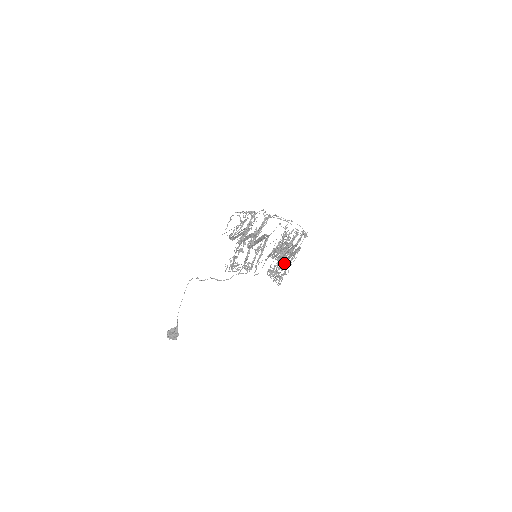
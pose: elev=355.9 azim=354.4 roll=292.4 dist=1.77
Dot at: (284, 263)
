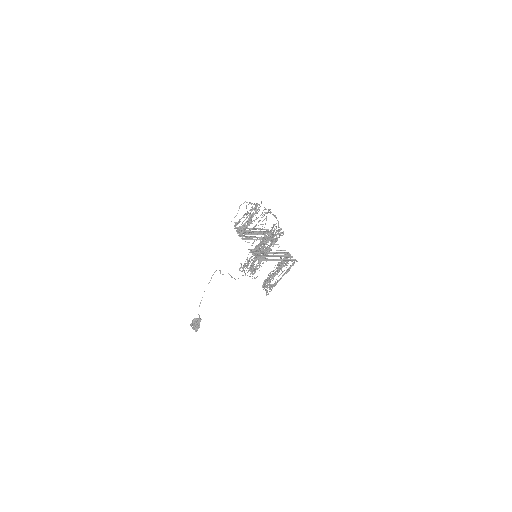
Dot at: occluded
